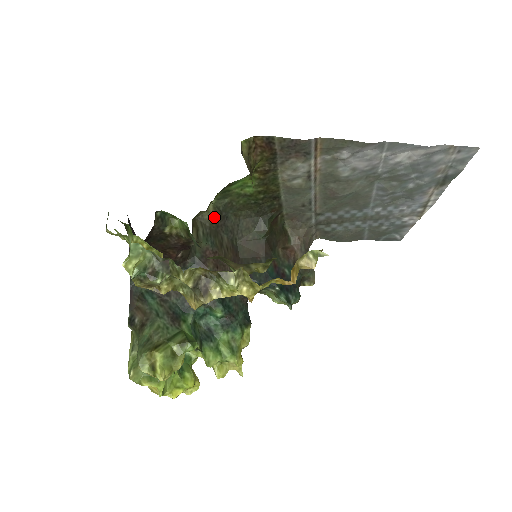
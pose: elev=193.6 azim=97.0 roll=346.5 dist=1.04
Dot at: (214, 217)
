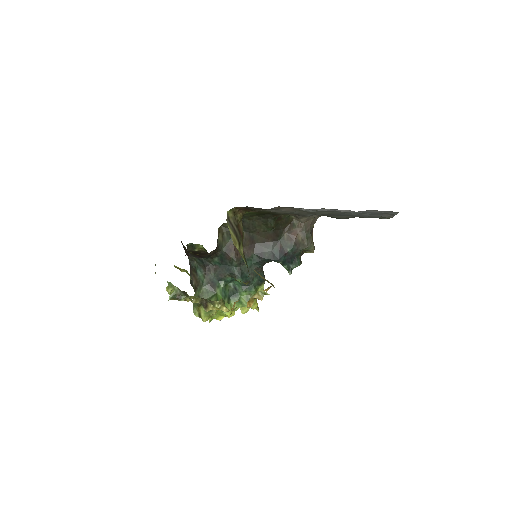
Dot at: occluded
